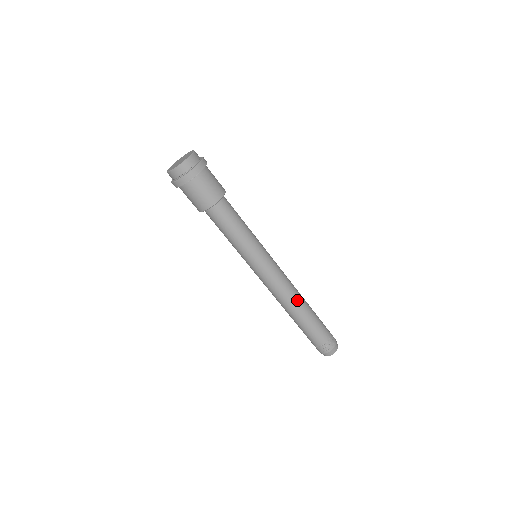
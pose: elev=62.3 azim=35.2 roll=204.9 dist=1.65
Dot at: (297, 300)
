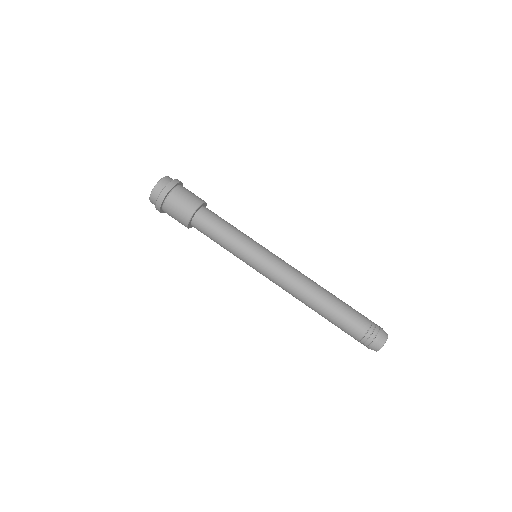
Dot at: (315, 285)
